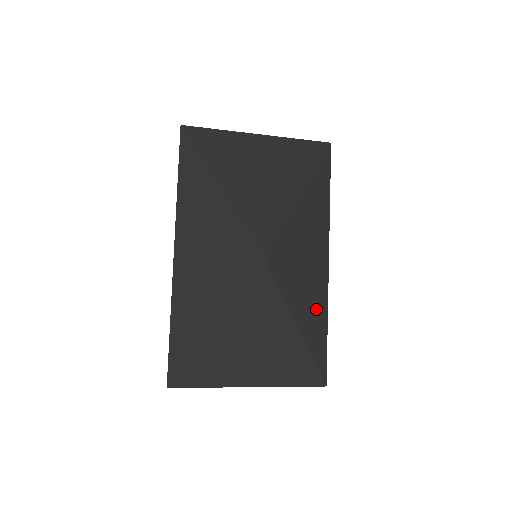
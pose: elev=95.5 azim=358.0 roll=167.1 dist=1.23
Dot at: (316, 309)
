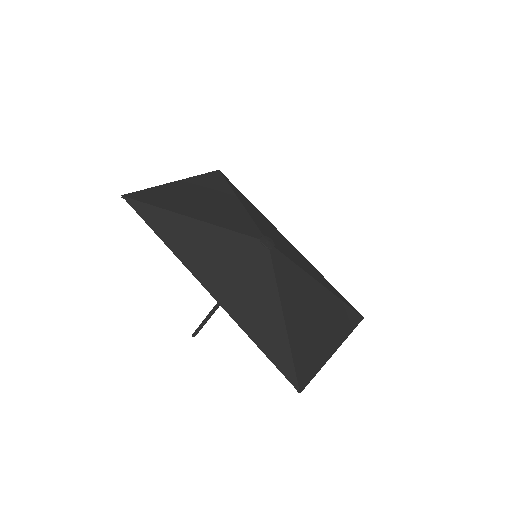
Dot at: (314, 271)
